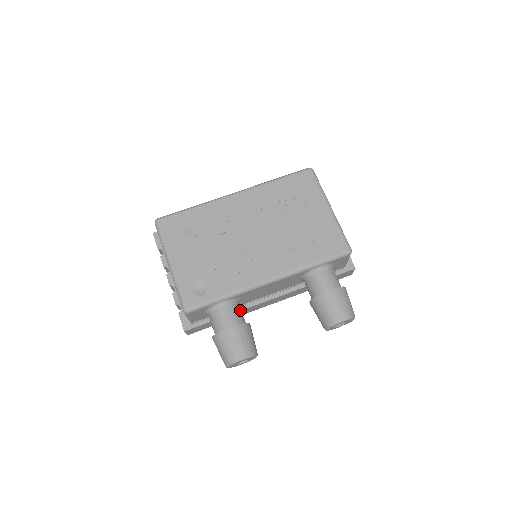
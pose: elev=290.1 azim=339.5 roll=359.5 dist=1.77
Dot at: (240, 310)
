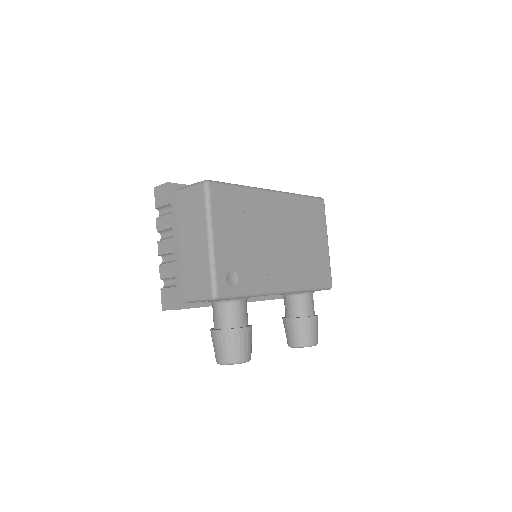
Dot at: occluded
